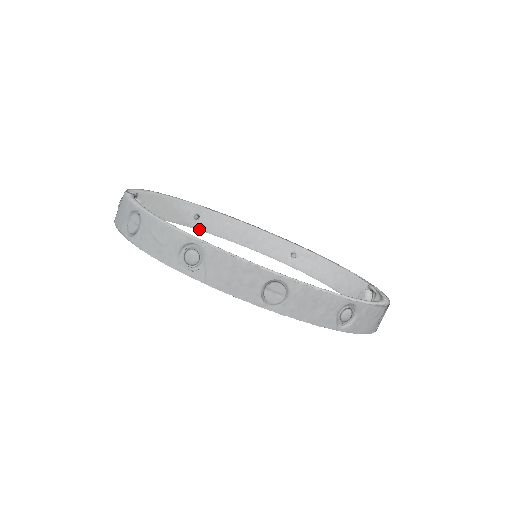
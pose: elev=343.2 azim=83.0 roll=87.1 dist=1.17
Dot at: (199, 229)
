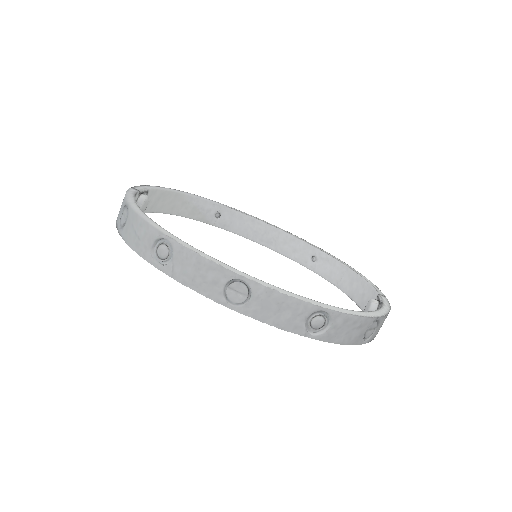
Dot at: (220, 227)
